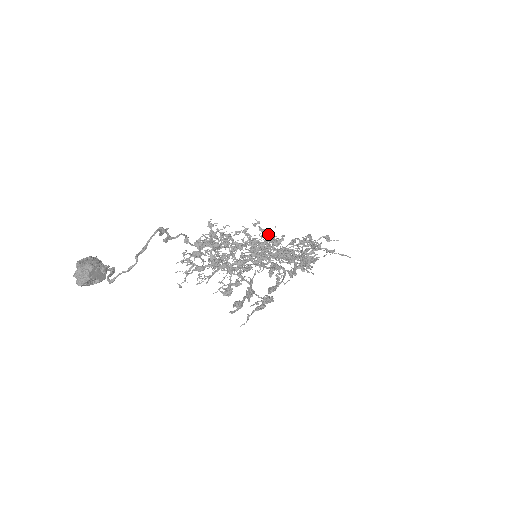
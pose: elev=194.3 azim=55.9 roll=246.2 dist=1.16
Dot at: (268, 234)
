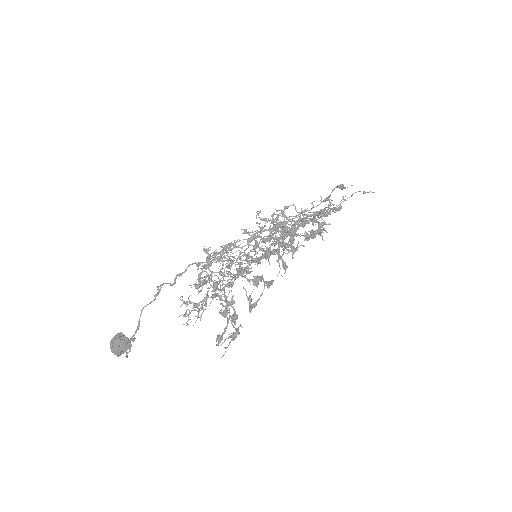
Dot at: occluded
